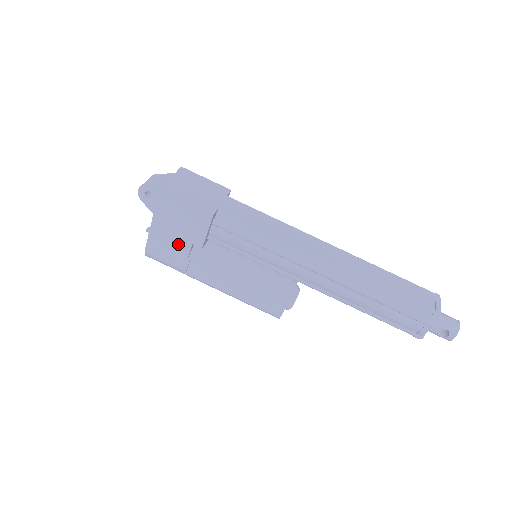
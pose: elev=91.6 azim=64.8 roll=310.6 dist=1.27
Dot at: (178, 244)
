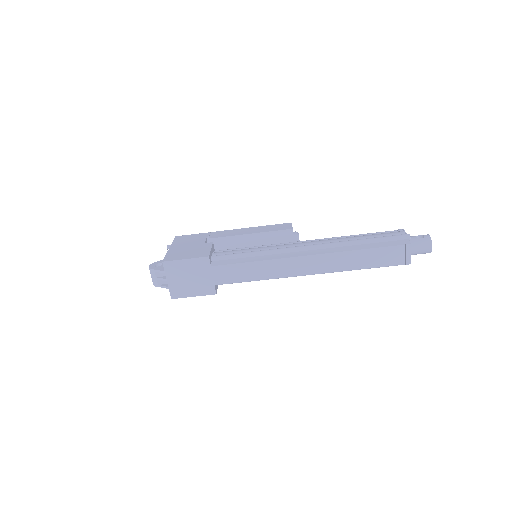
Dot at: occluded
